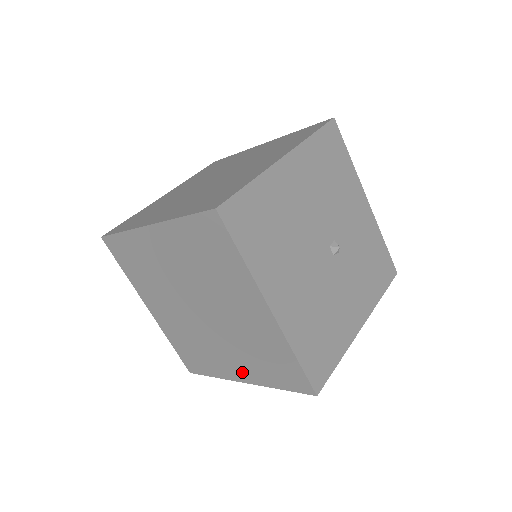
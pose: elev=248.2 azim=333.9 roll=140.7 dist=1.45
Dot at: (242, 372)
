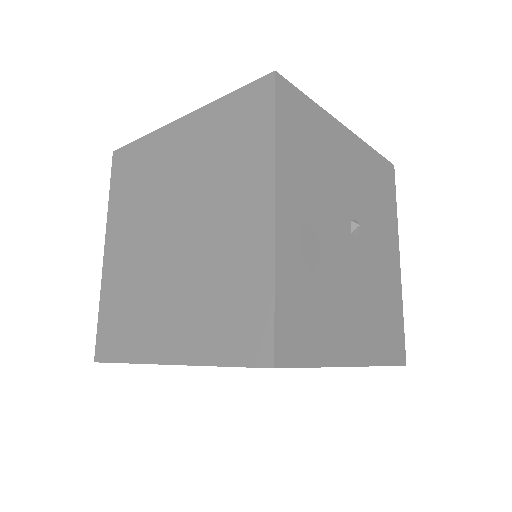
Dot at: occluded
